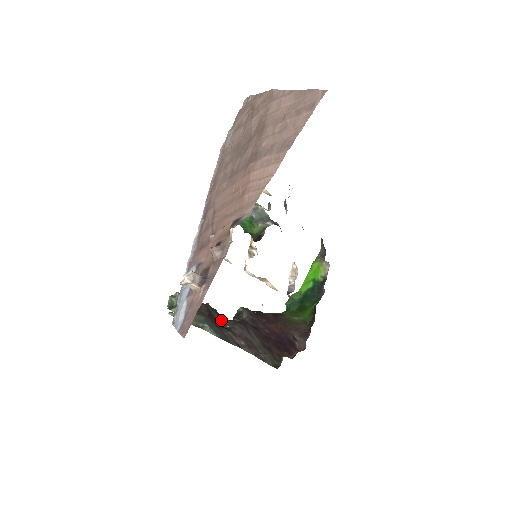
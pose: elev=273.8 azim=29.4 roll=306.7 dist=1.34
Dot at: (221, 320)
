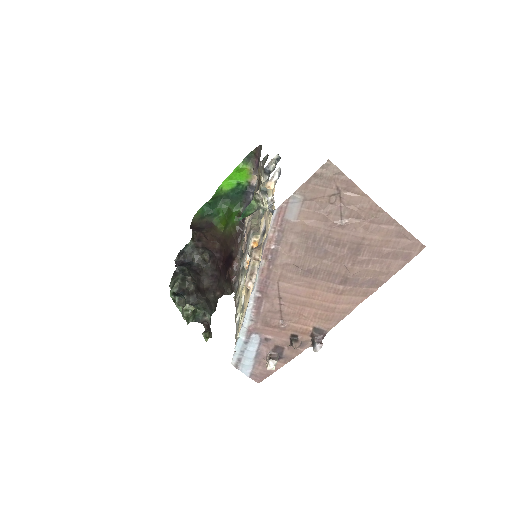
Dot at: (200, 283)
